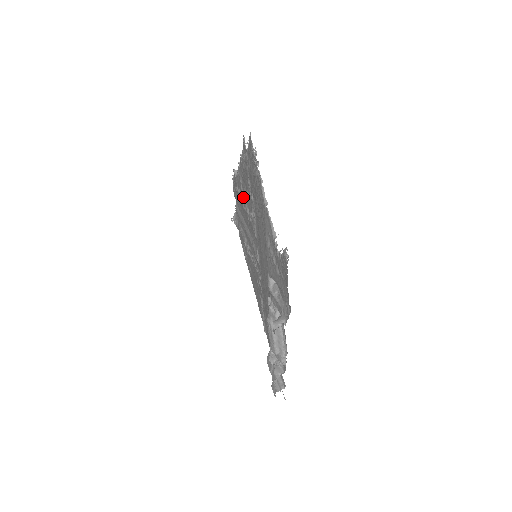
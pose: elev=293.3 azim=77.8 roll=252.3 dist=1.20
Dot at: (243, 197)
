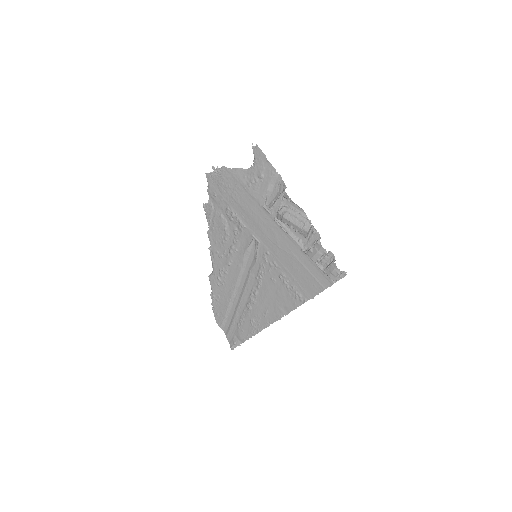
Dot at: (225, 258)
